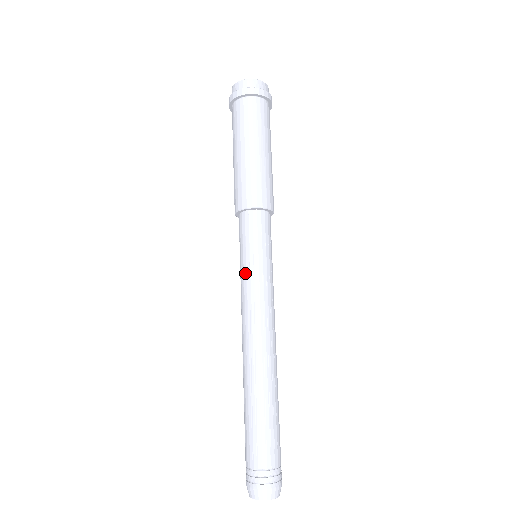
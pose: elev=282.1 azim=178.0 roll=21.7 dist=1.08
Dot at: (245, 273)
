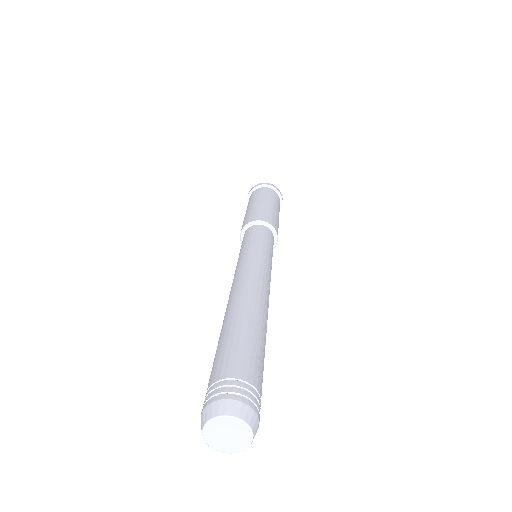
Dot at: (256, 249)
